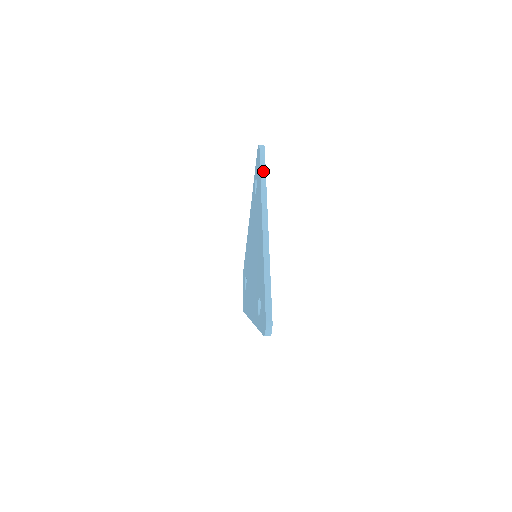
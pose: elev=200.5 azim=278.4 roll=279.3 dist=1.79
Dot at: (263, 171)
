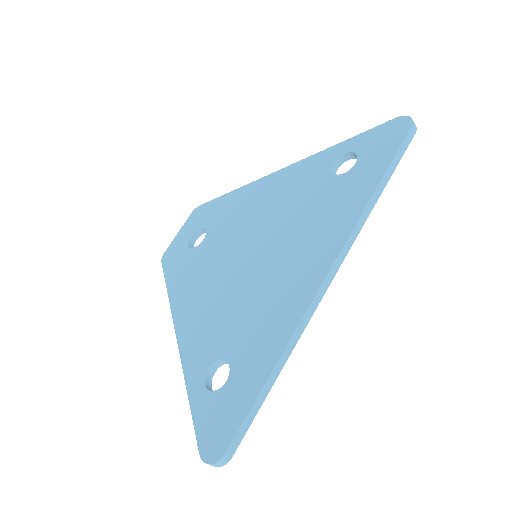
Dot at: (388, 176)
